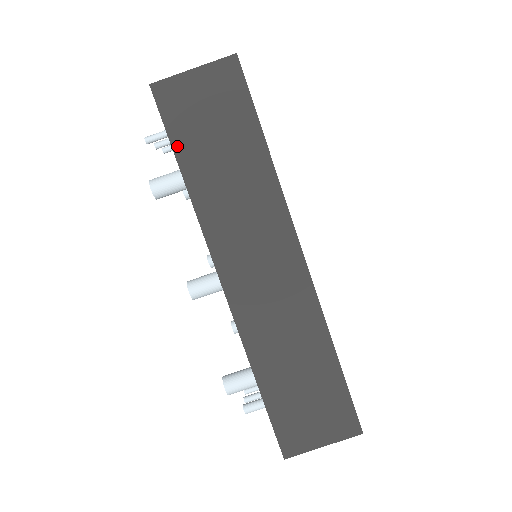
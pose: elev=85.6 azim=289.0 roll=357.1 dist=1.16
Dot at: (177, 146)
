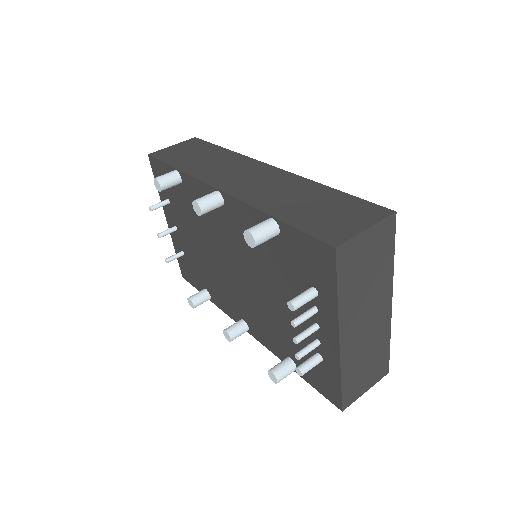
Dot at: (169, 162)
